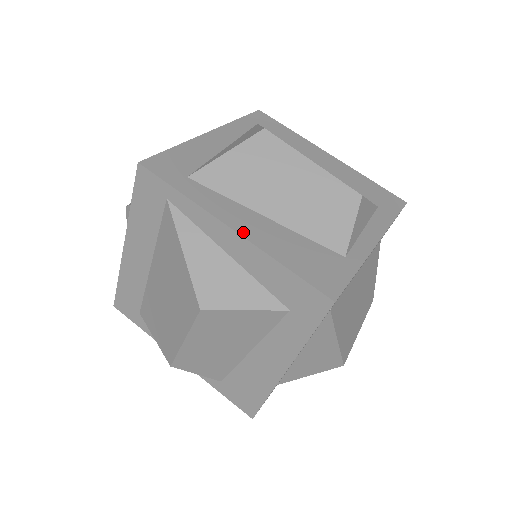
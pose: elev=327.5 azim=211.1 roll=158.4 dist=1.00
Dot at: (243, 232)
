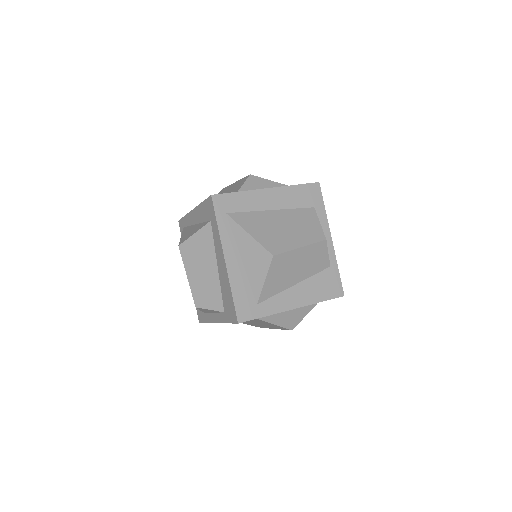
Dot at: (299, 305)
